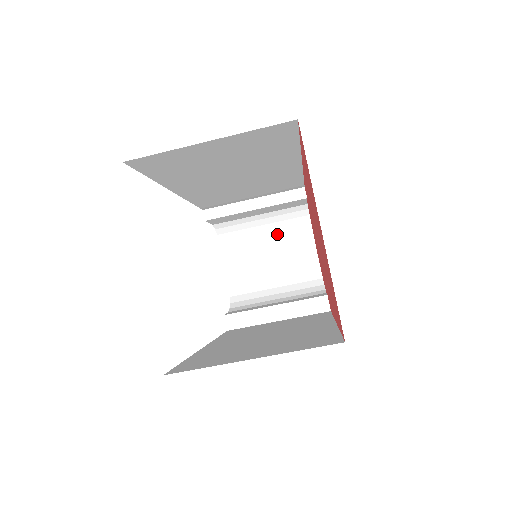
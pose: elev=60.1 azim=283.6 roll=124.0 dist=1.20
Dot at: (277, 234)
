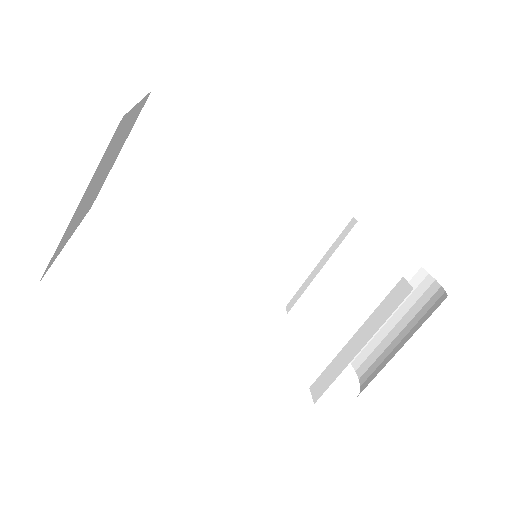
Dot at: occluded
